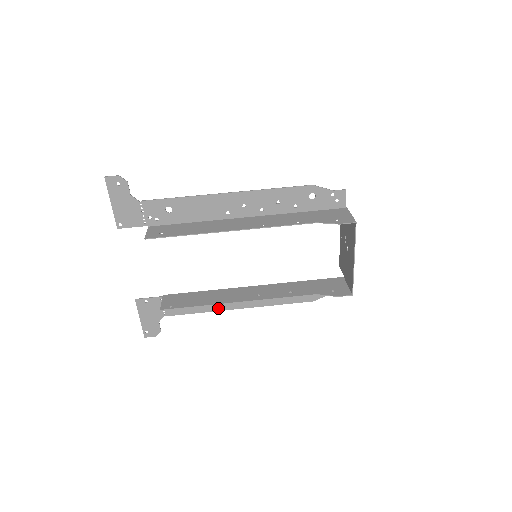
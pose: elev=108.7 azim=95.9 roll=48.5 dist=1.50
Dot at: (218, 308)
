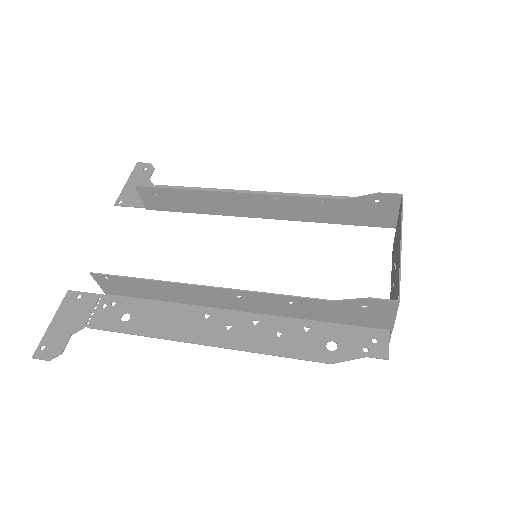
Dot at: (168, 334)
